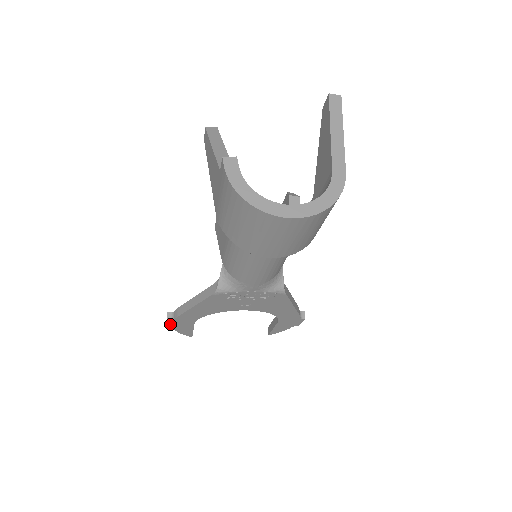
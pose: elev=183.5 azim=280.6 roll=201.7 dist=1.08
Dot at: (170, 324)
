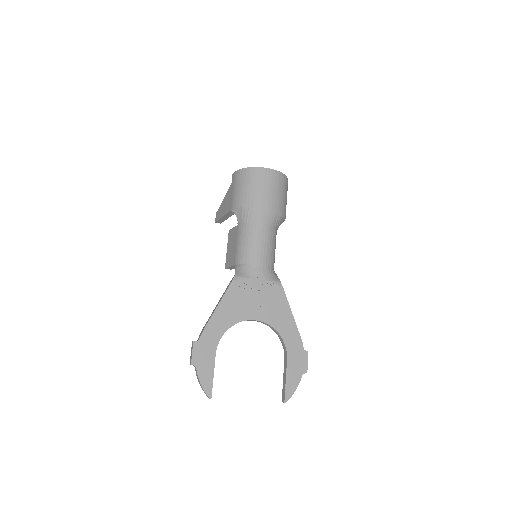
Dot at: (195, 352)
